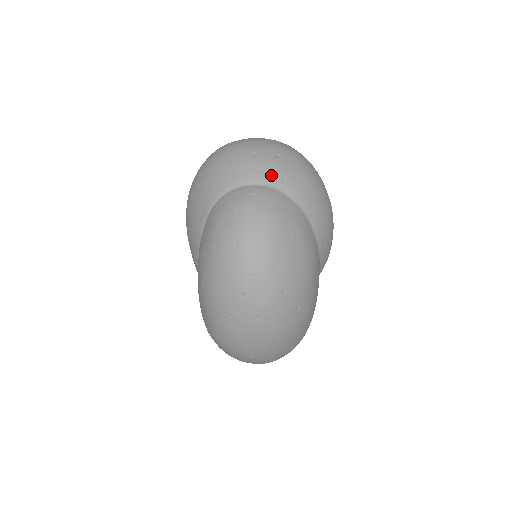
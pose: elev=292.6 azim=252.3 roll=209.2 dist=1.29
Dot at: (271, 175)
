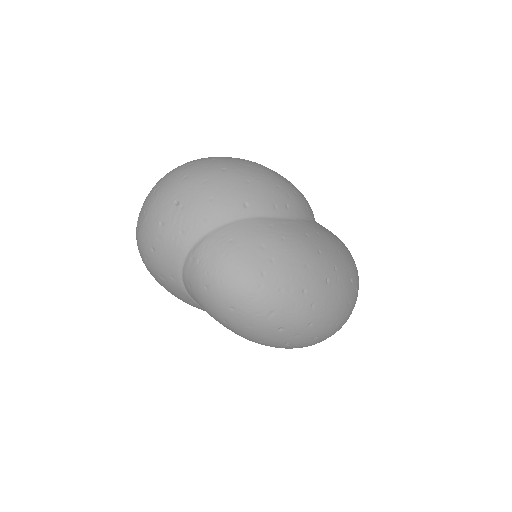
Dot at: (191, 227)
